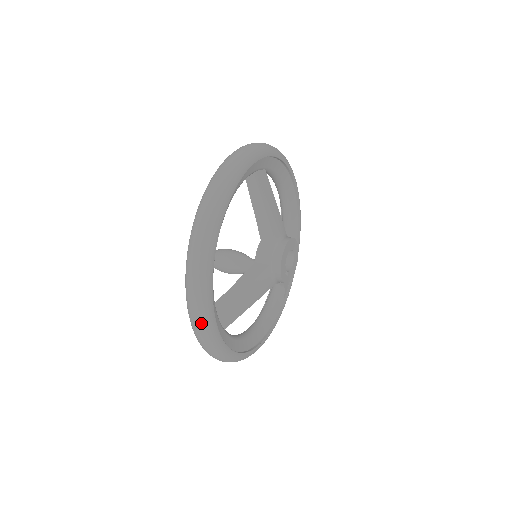
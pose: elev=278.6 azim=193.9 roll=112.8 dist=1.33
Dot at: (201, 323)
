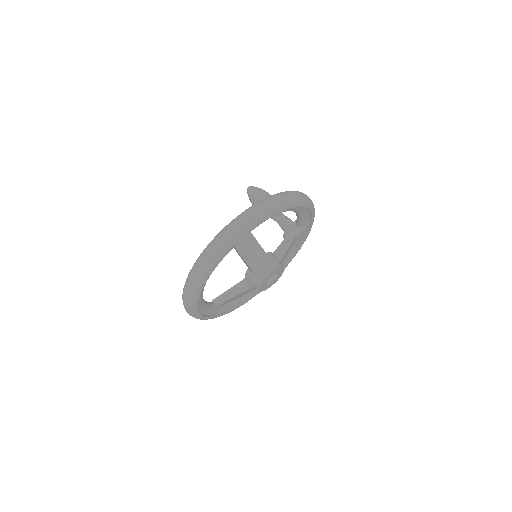
Dot at: occluded
